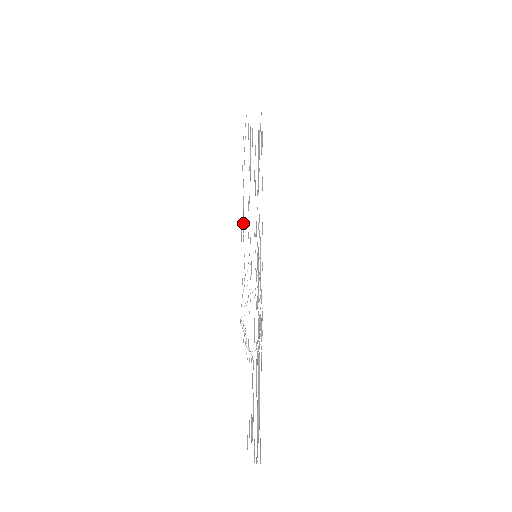
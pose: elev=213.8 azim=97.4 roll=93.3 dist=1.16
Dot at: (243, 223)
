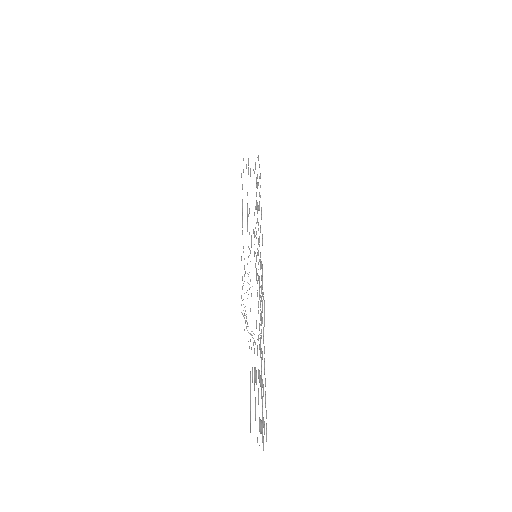
Dot at: (242, 230)
